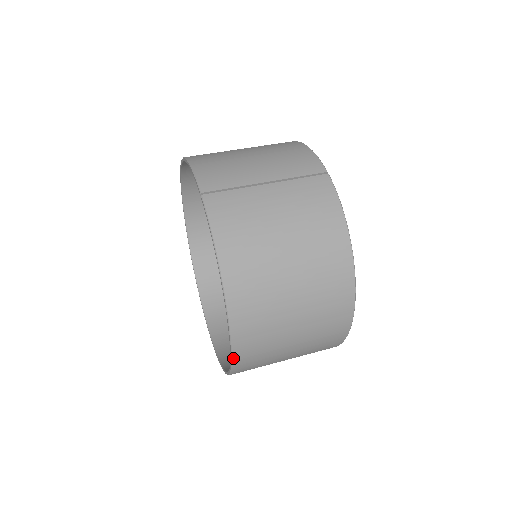
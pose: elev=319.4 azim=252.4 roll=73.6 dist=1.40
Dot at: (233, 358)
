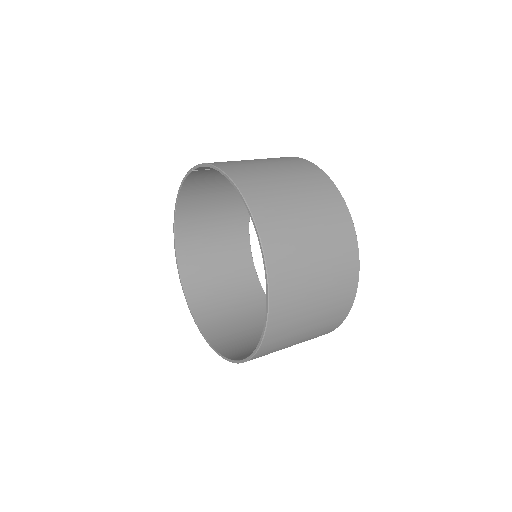
Dot at: (259, 233)
